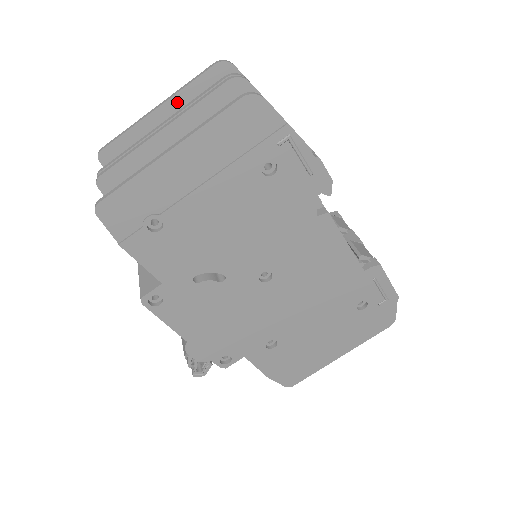
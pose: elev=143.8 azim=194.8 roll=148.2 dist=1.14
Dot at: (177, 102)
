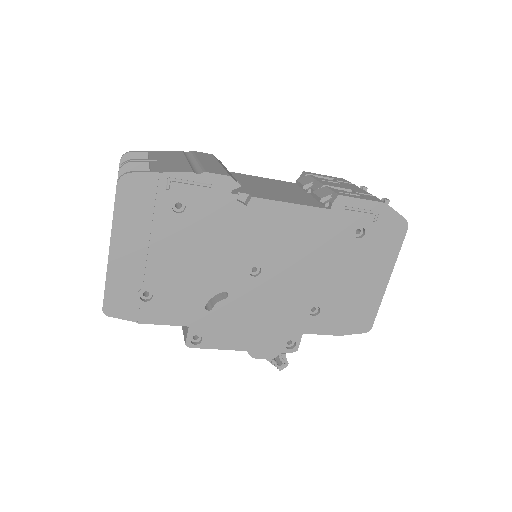
Dot at: occluded
